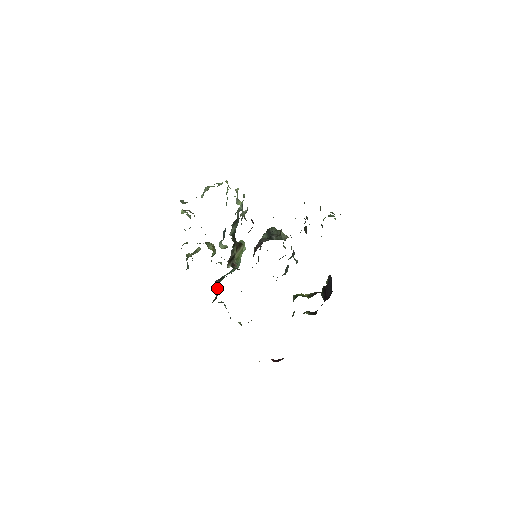
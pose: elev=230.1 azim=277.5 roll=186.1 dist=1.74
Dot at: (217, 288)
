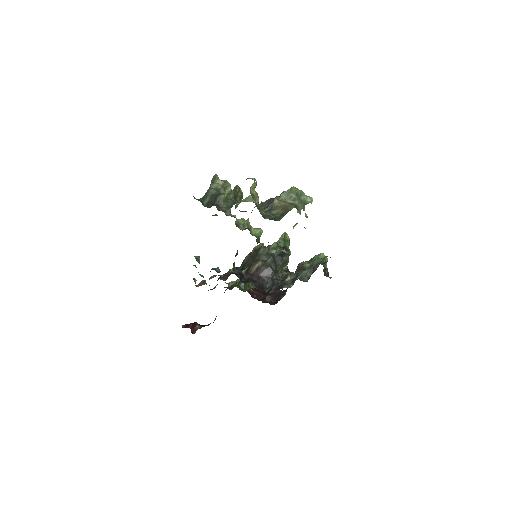
Dot at: occluded
